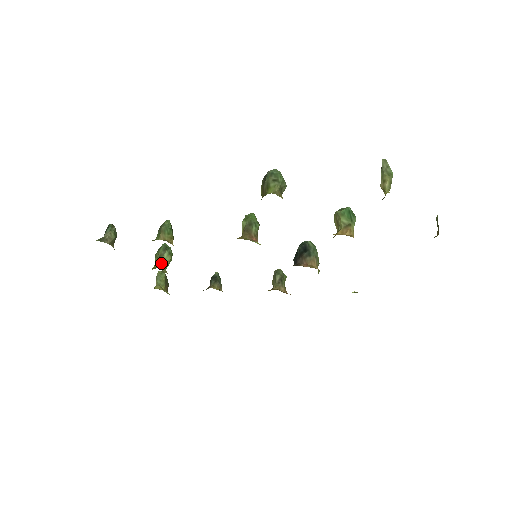
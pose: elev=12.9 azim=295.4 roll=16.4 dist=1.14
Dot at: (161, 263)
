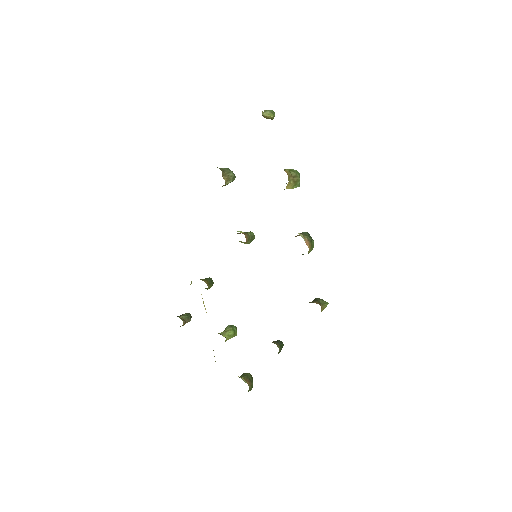
Dot at: (222, 332)
